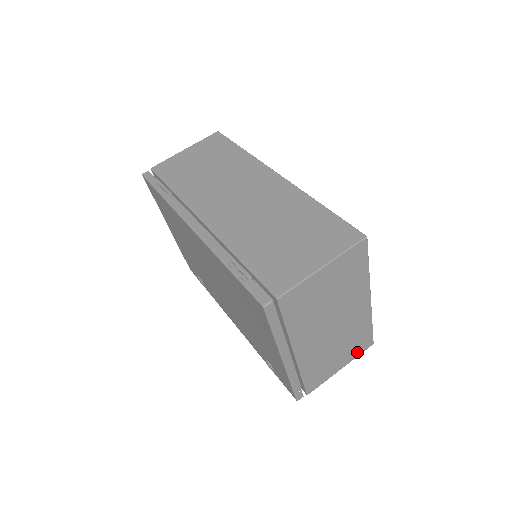
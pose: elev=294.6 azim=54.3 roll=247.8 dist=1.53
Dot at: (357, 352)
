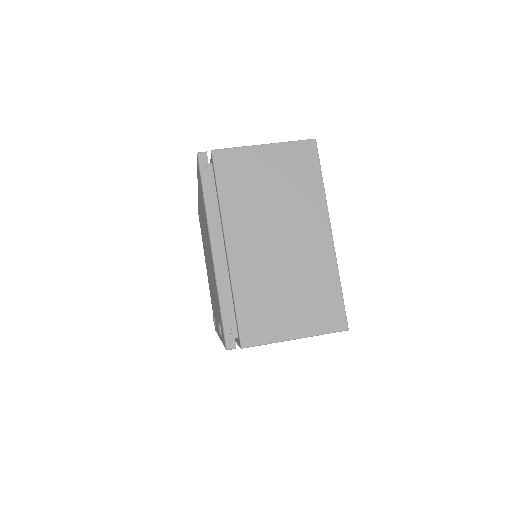
Dot at: (321, 324)
